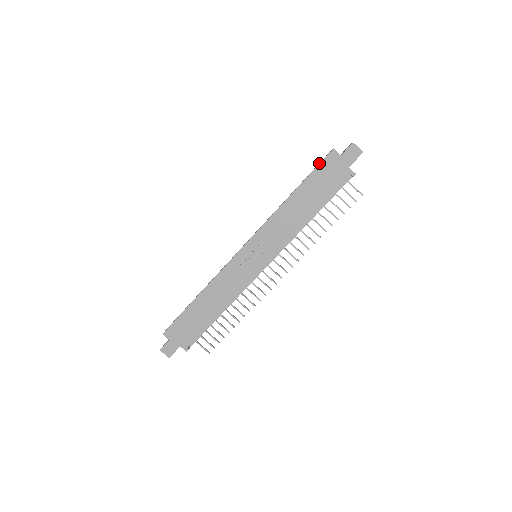
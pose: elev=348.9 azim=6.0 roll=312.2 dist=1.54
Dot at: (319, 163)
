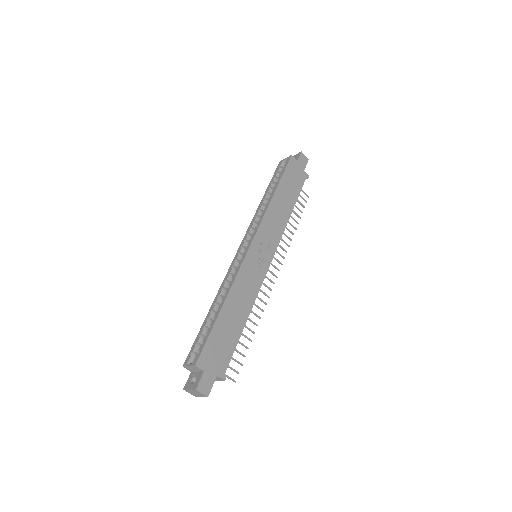
Dot at: (285, 166)
